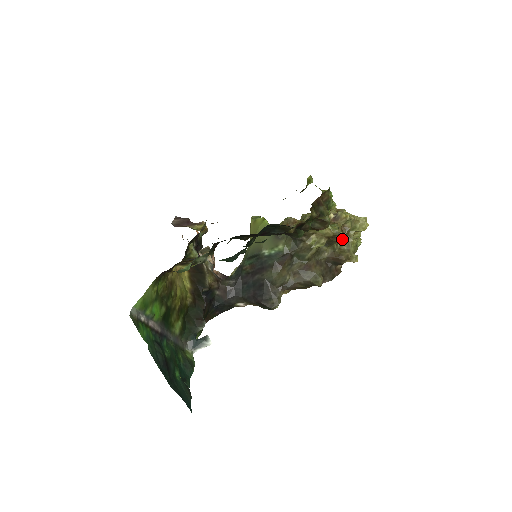
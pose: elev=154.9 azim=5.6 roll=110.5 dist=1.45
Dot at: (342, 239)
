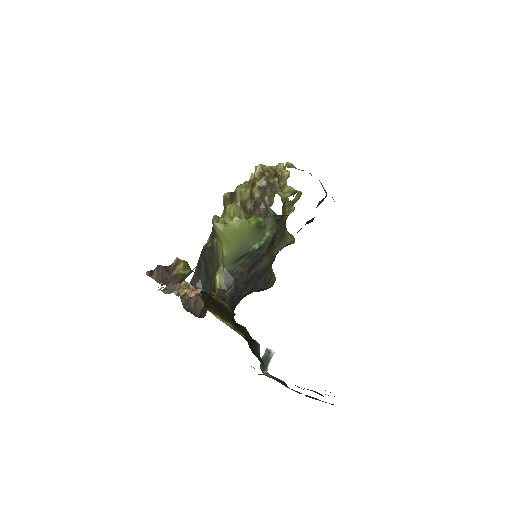
Dot at: occluded
